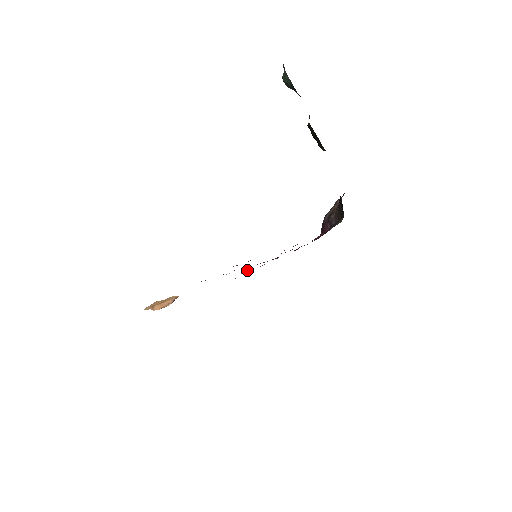
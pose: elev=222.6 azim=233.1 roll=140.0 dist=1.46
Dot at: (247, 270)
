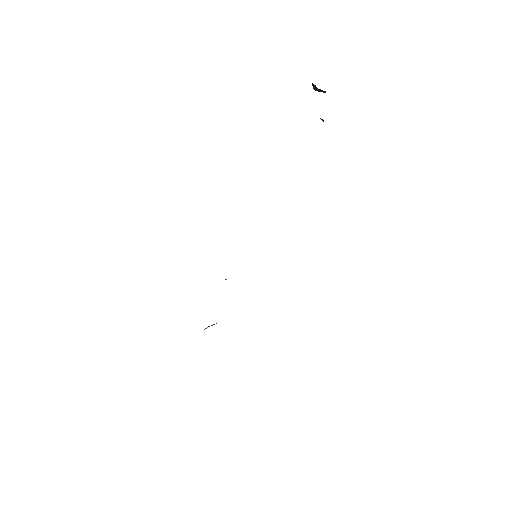
Dot at: occluded
